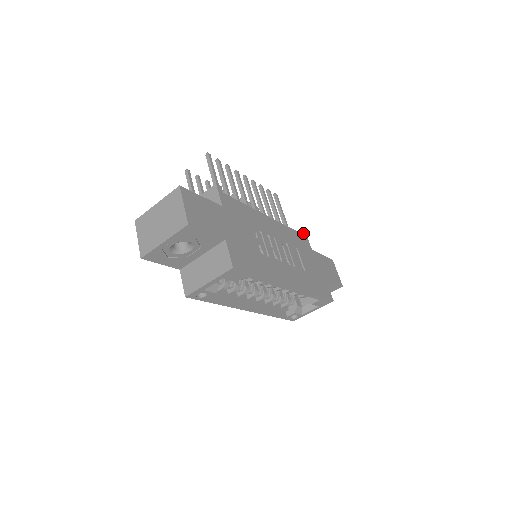
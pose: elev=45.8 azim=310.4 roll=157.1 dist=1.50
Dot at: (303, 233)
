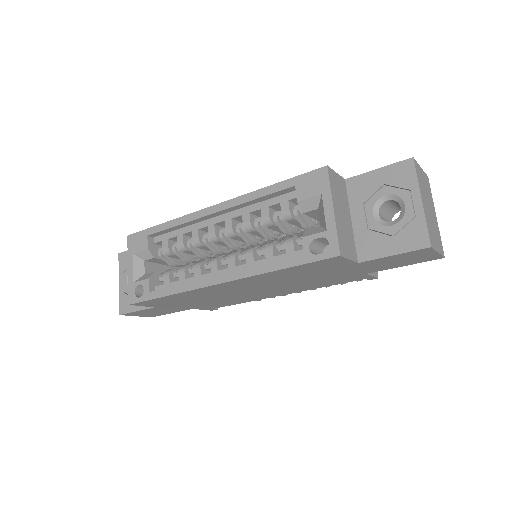
Dot at: occluded
